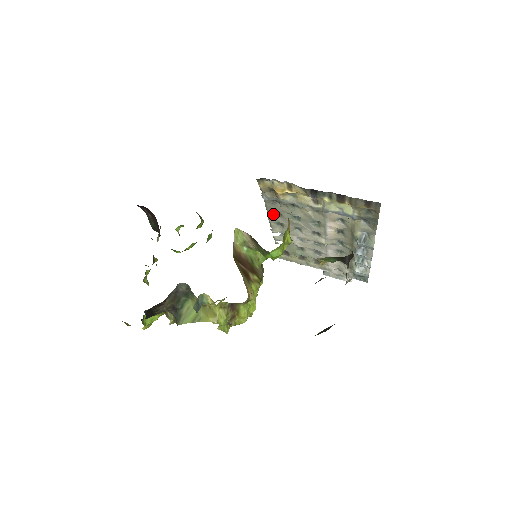
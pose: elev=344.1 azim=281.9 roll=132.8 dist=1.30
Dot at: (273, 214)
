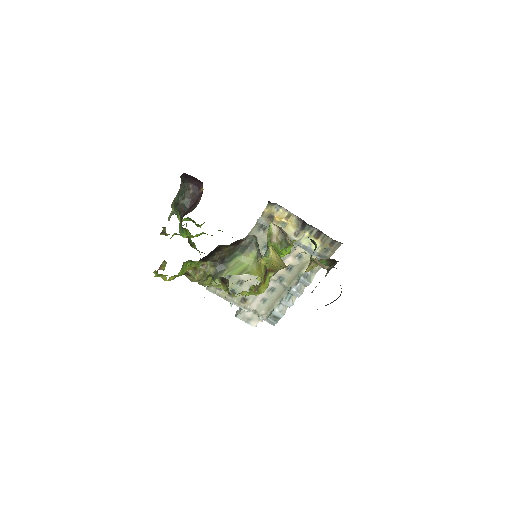
Dot at: occluded
